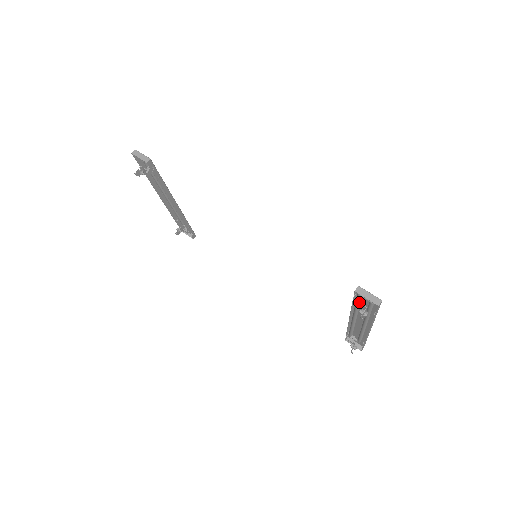
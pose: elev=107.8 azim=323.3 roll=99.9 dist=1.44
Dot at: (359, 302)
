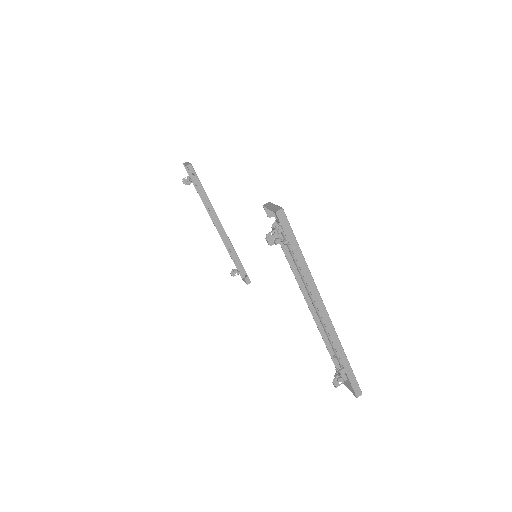
Dot at: (274, 228)
